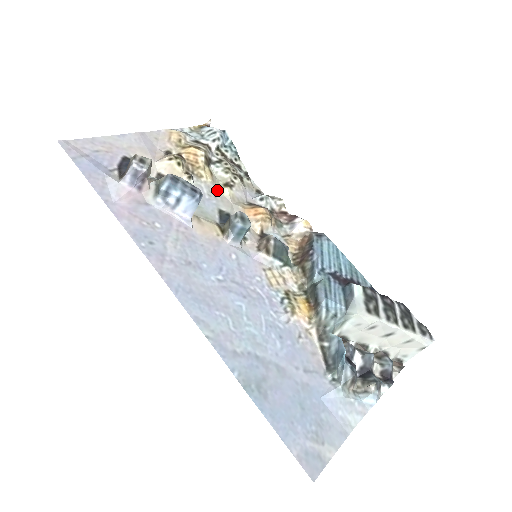
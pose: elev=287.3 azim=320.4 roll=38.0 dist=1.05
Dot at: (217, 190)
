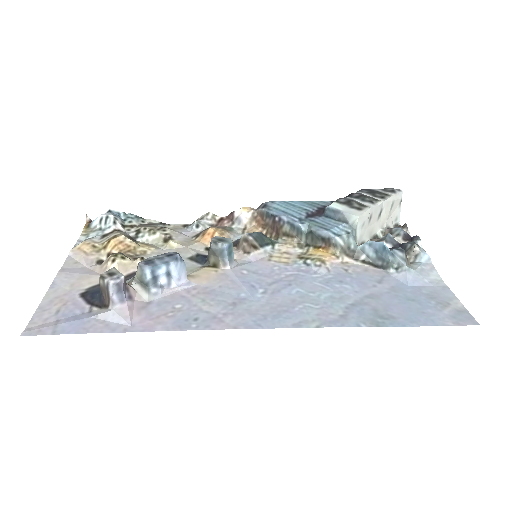
Dot at: (166, 250)
